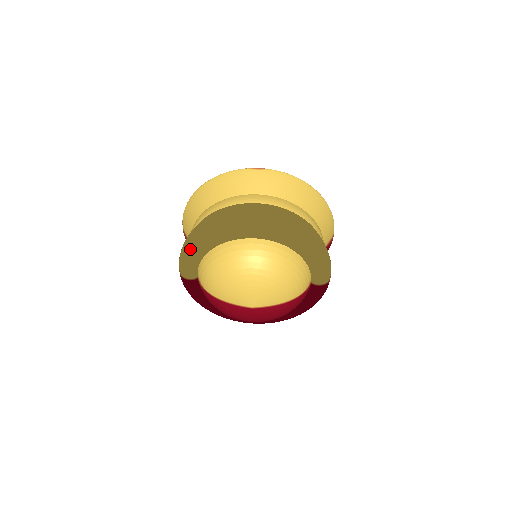
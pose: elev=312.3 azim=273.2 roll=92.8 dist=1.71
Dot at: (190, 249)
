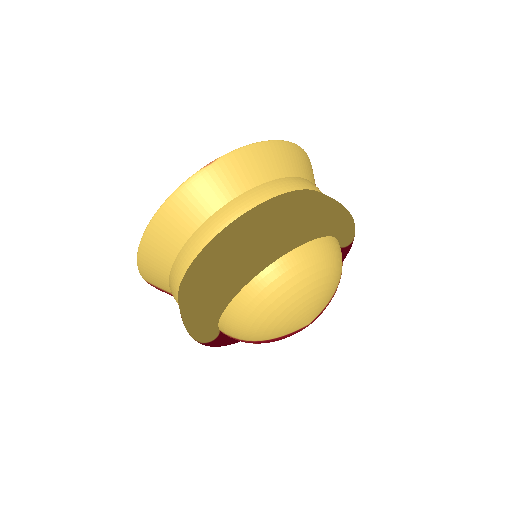
Dot at: (204, 319)
